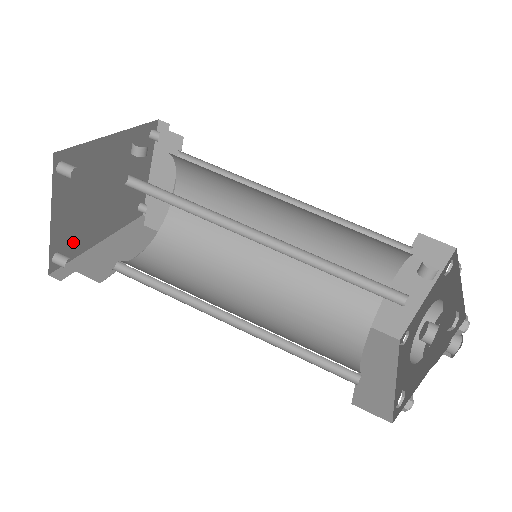
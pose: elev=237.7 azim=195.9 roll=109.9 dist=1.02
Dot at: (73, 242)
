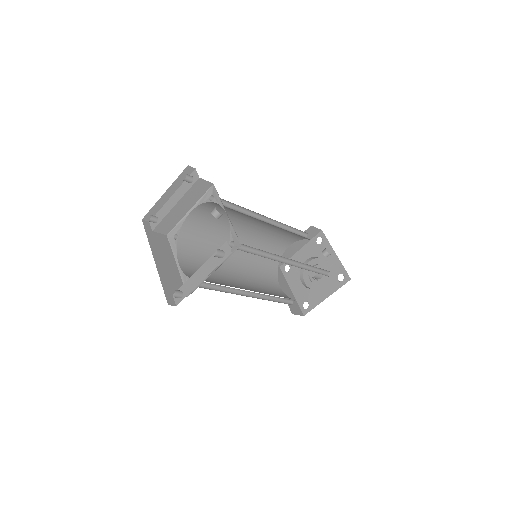
Dot at: occluded
